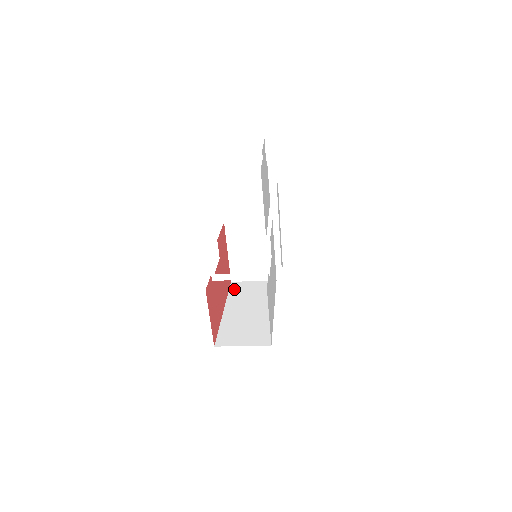
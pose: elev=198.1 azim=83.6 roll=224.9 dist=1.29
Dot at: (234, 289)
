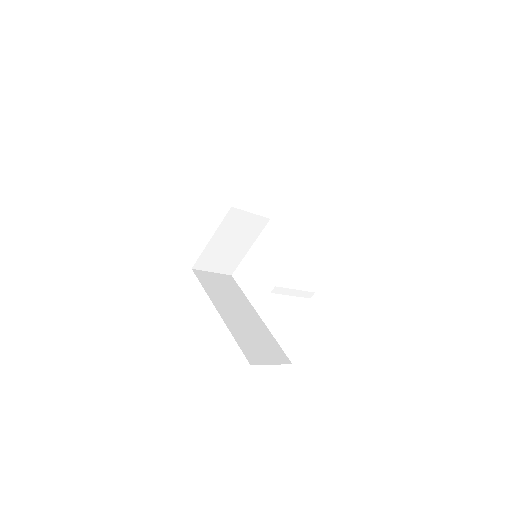
Dot at: (204, 281)
